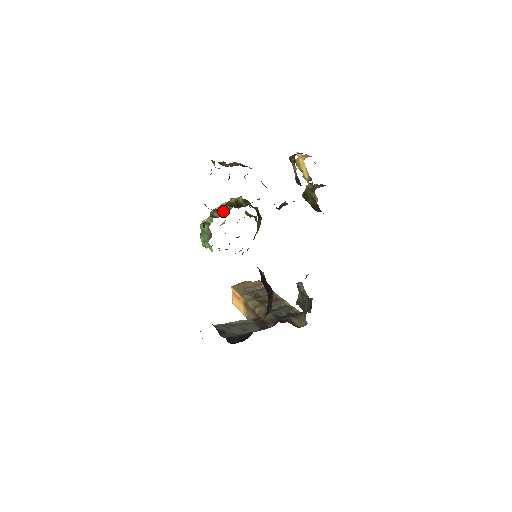
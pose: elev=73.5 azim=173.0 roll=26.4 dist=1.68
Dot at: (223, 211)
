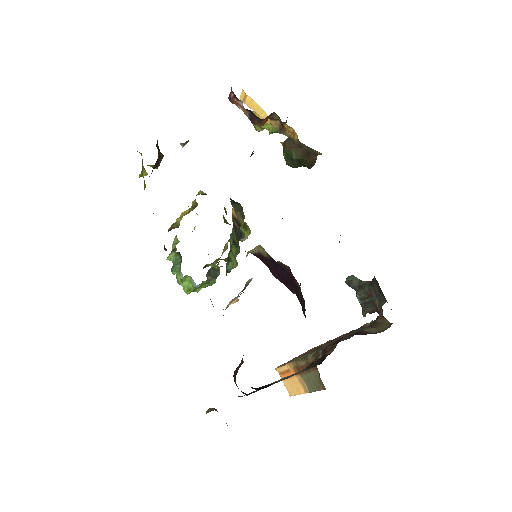
Dot at: occluded
